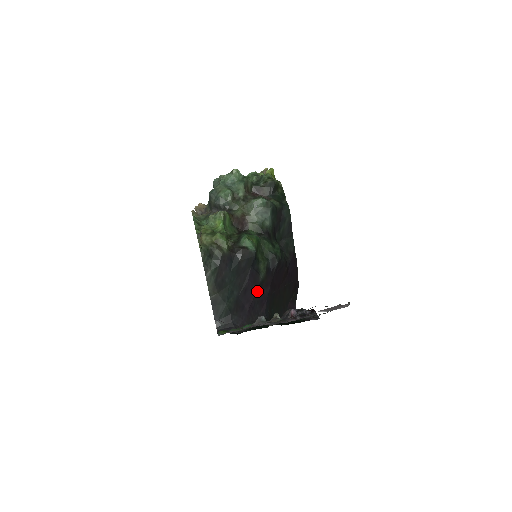
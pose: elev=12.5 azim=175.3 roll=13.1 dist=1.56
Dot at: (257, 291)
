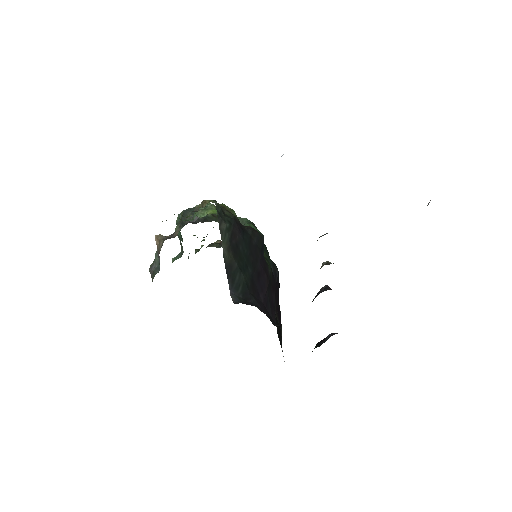
Dot at: (268, 285)
